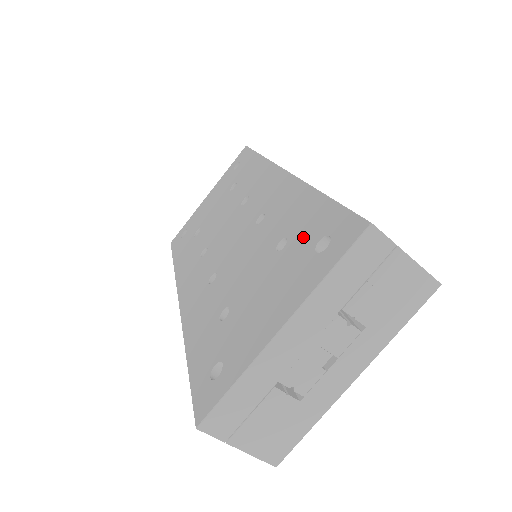
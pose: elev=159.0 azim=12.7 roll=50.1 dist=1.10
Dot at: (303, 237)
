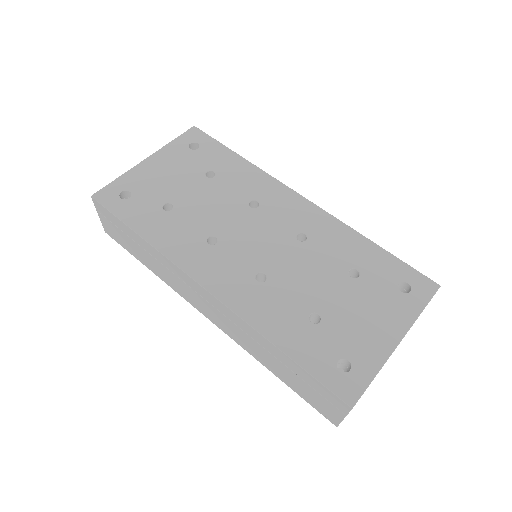
Dot at: (379, 275)
